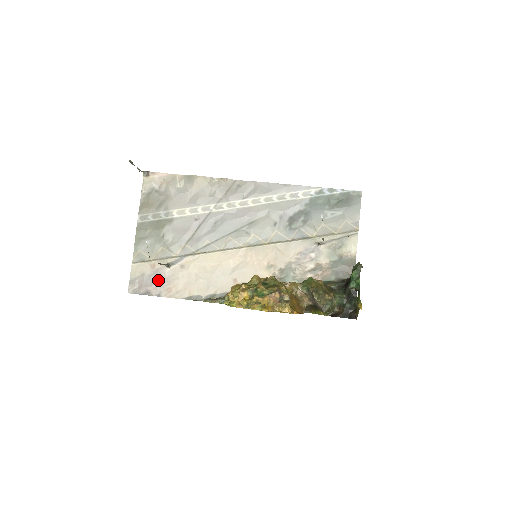
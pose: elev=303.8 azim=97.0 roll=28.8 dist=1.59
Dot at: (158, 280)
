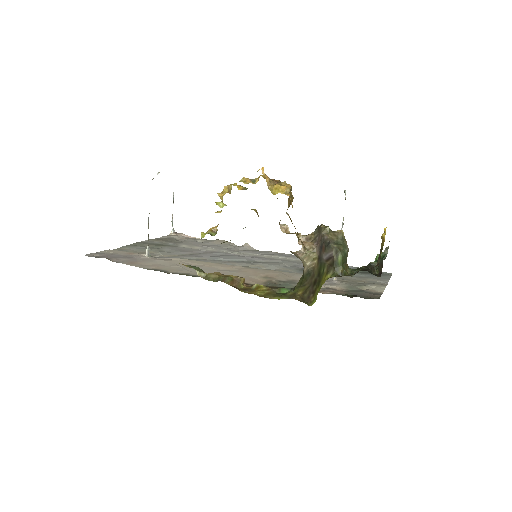
Dot at: (128, 258)
